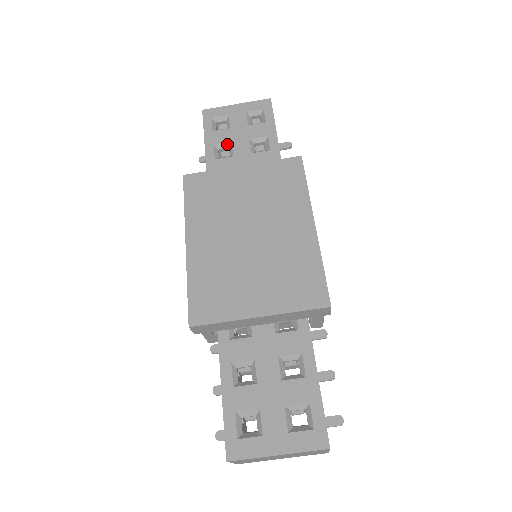
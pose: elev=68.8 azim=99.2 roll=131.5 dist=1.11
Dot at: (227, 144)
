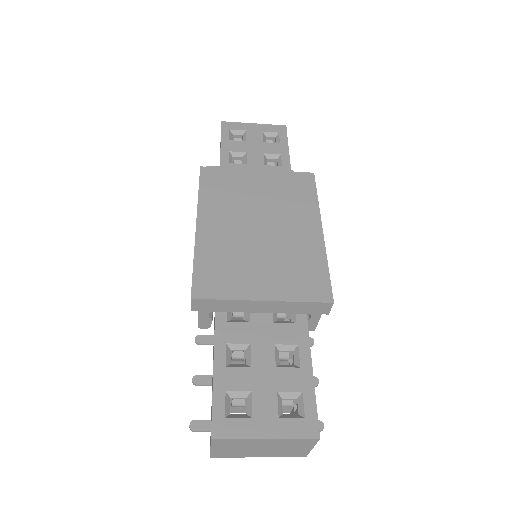
Dot at: (242, 153)
